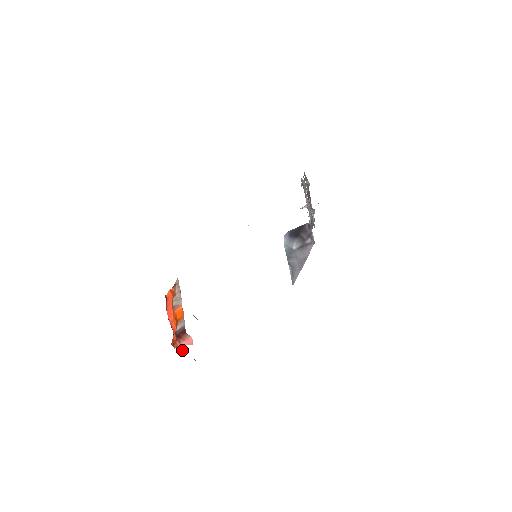
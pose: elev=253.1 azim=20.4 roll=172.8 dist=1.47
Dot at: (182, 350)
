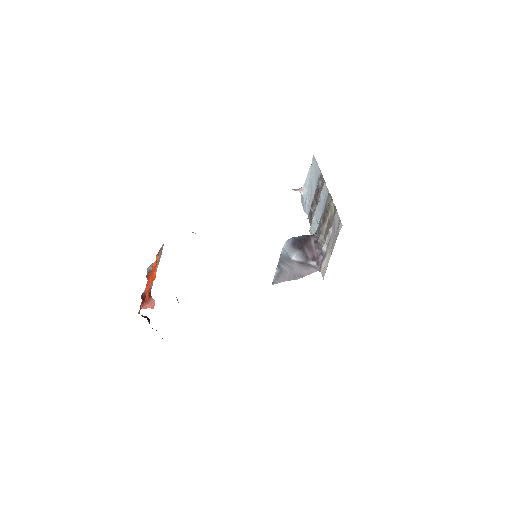
Dot at: (148, 319)
